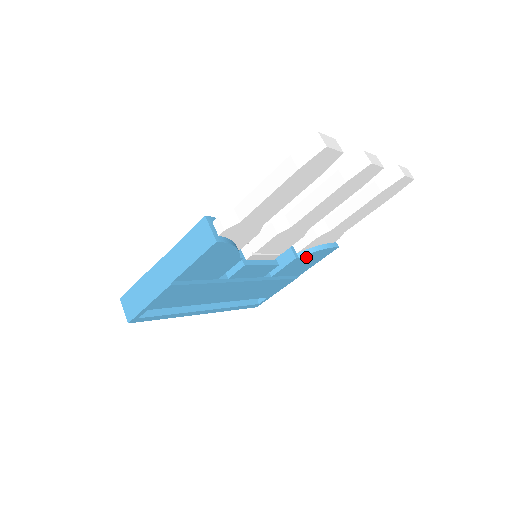
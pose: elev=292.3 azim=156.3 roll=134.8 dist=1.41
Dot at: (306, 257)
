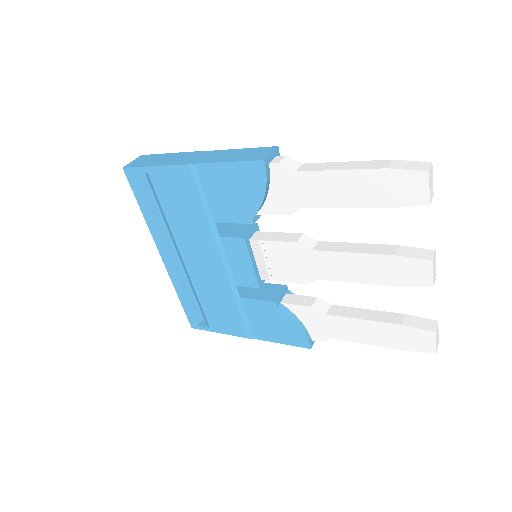
Dot at: (282, 316)
